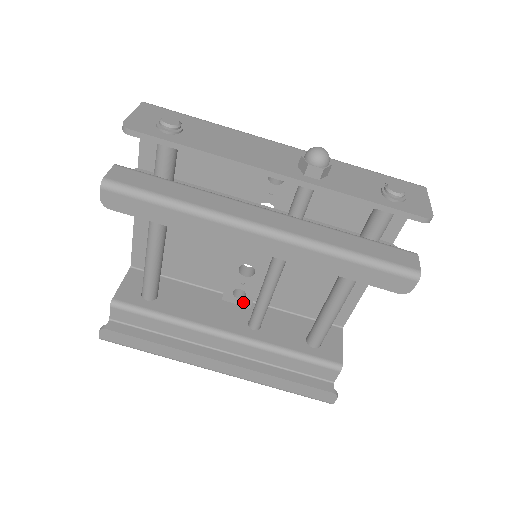
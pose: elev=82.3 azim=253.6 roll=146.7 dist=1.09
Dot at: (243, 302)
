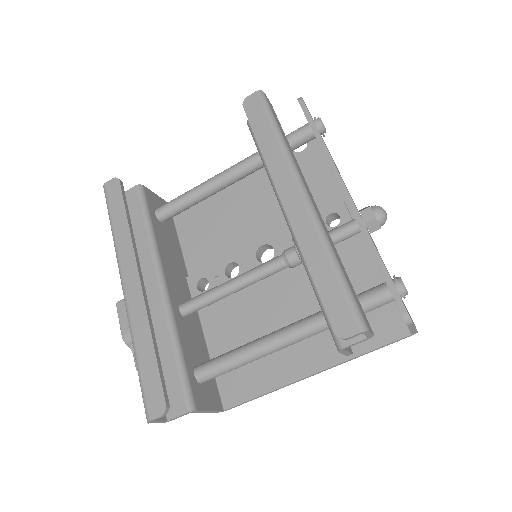
Dot at: (196, 294)
